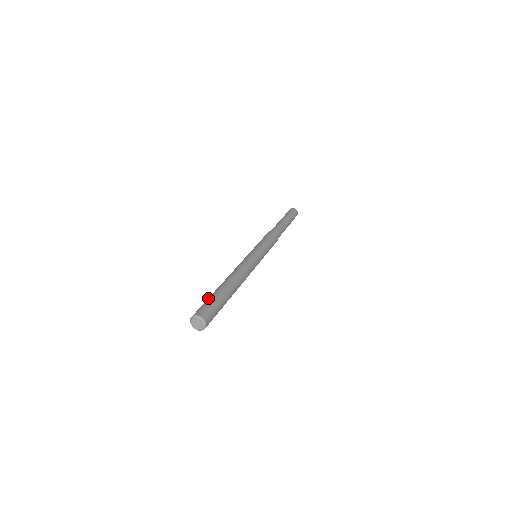
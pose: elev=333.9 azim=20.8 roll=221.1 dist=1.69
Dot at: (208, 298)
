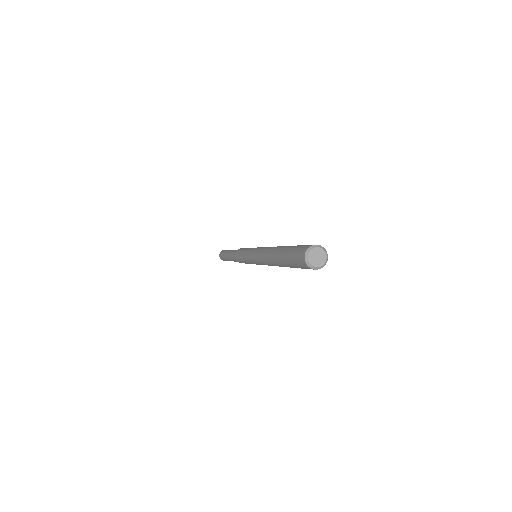
Dot at: (287, 254)
